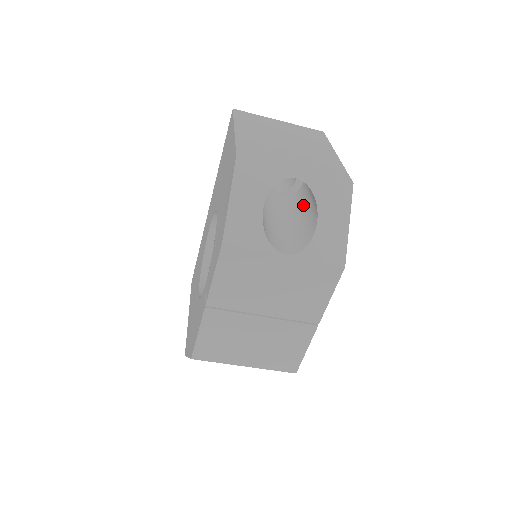
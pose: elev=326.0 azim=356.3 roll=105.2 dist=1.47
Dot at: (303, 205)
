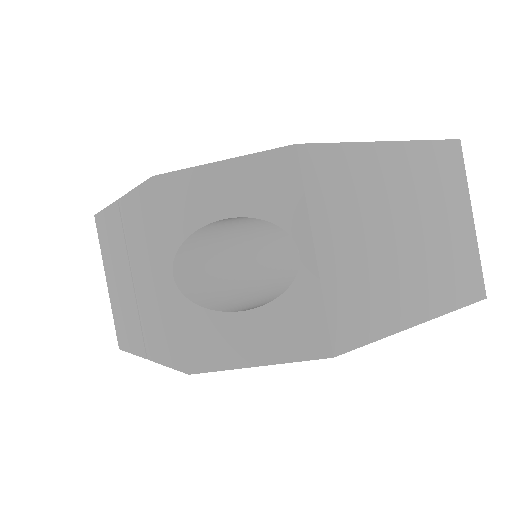
Dot at: occluded
